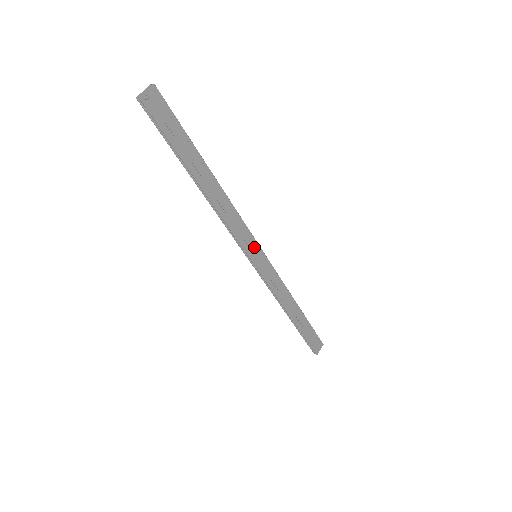
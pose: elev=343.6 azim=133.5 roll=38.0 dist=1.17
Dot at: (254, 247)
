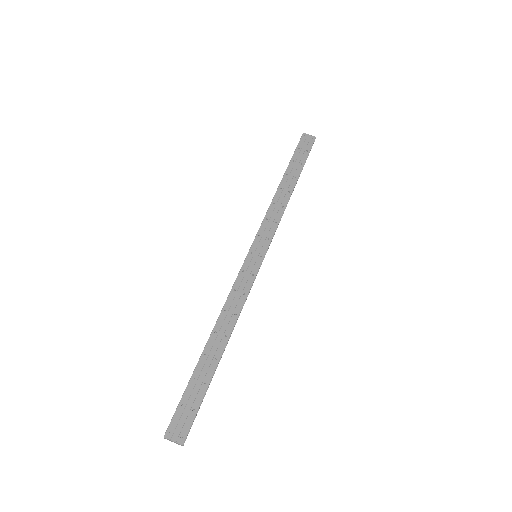
Dot at: (263, 247)
